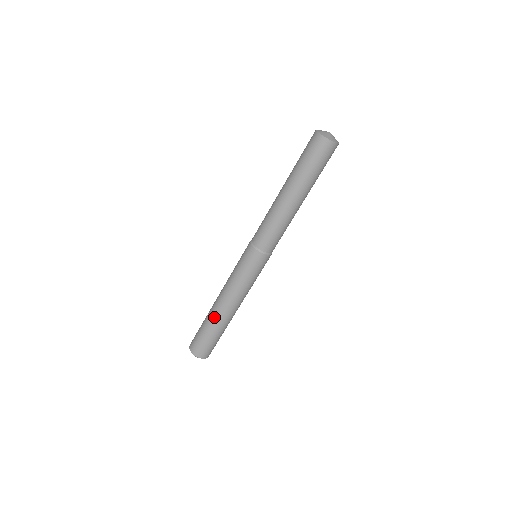
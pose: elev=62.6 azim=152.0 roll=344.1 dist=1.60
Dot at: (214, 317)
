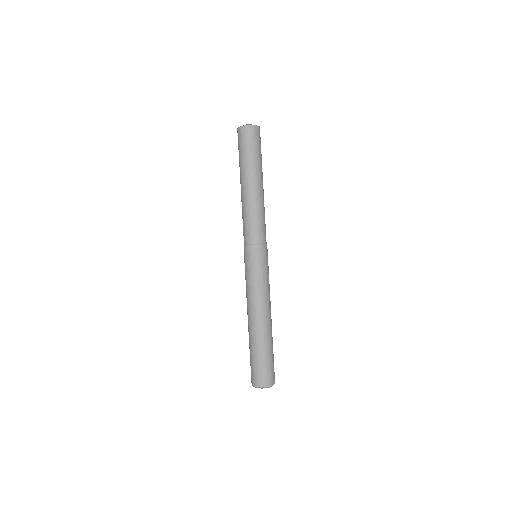
Dot at: (252, 334)
